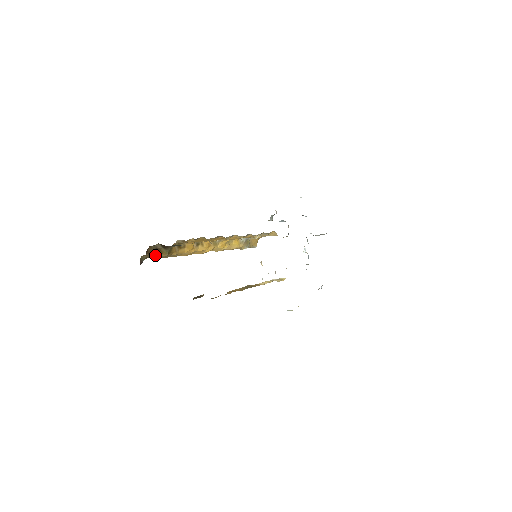
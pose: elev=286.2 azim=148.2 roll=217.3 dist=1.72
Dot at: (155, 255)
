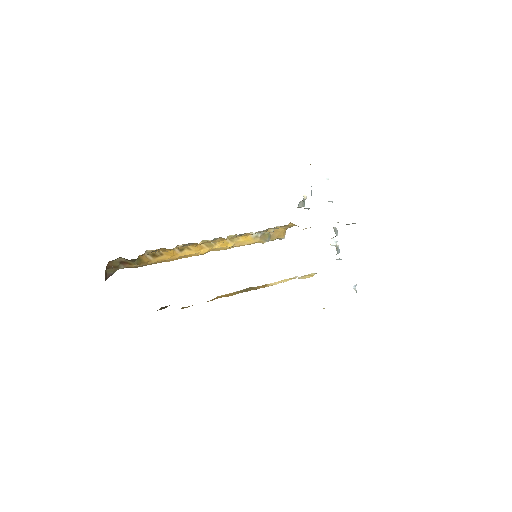
Dot at: (123, 267)
